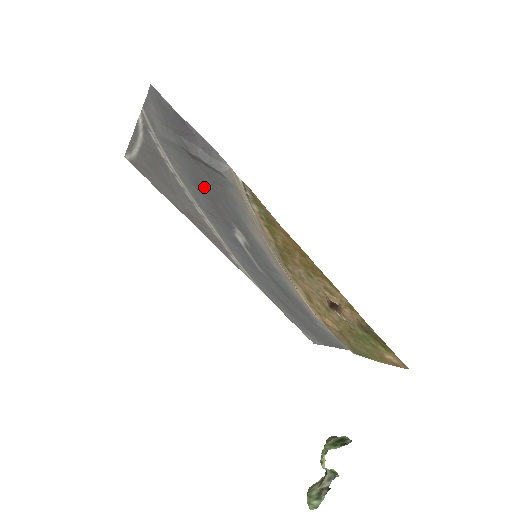
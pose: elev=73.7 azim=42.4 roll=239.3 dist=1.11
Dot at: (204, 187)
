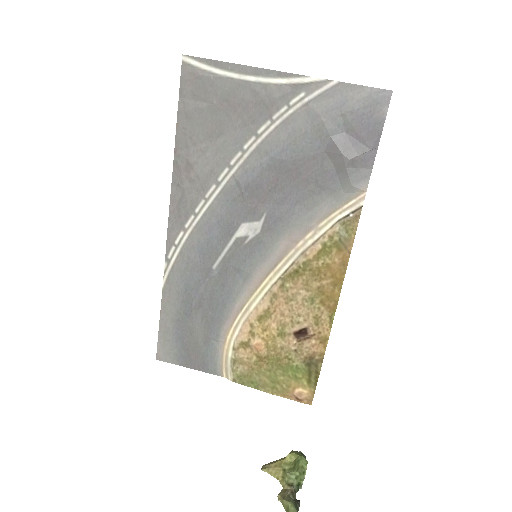
Dot at: (288, 173)
